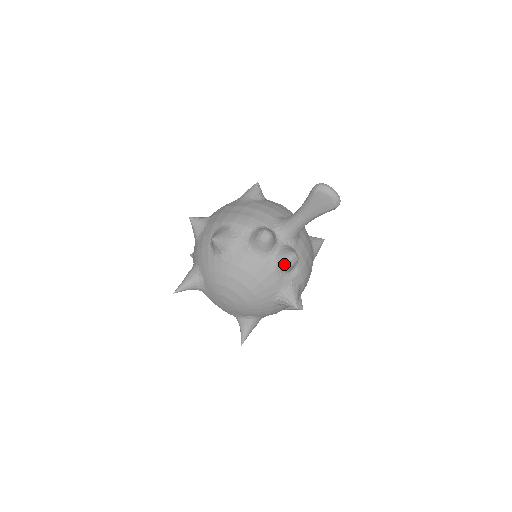
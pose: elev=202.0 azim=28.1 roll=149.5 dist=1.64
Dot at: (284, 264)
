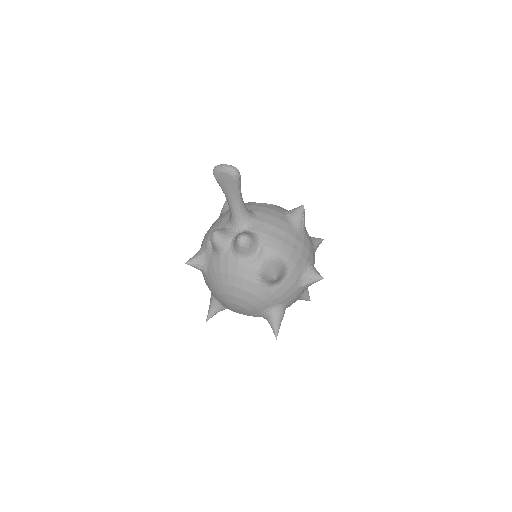
Dot at: (239, 249)
